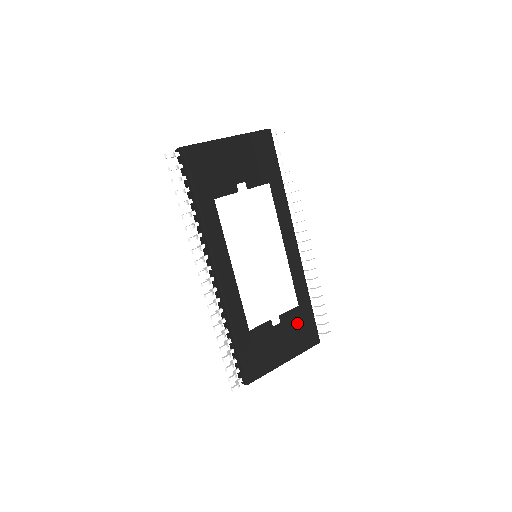
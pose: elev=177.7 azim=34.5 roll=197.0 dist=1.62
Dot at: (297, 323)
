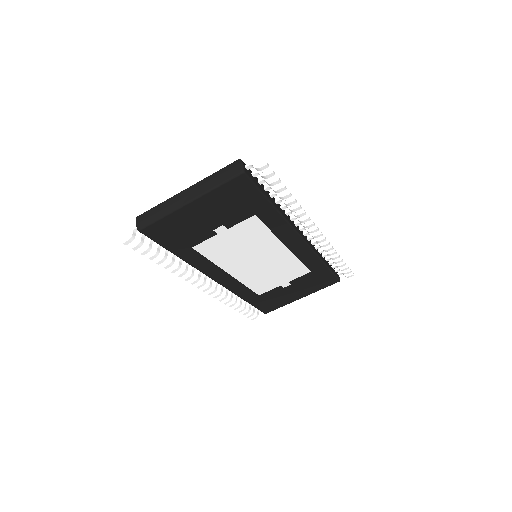
Dot at: (311, 280)
